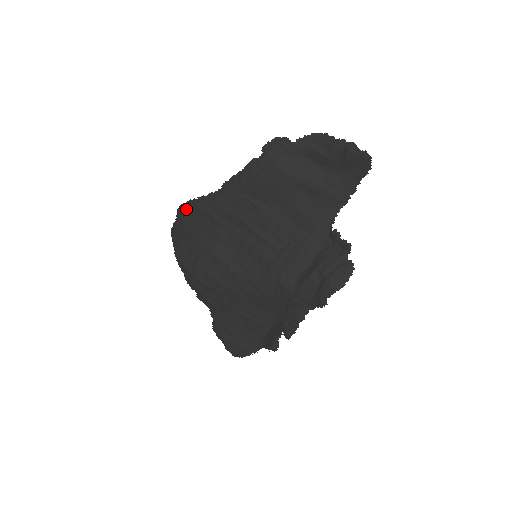
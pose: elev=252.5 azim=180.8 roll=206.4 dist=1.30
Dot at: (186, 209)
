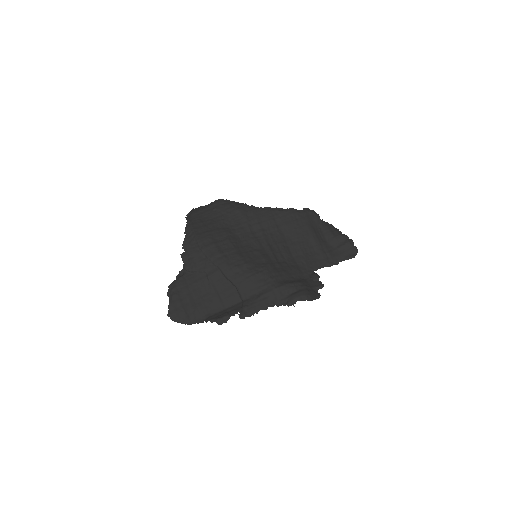
Dot at: (226, 203)
